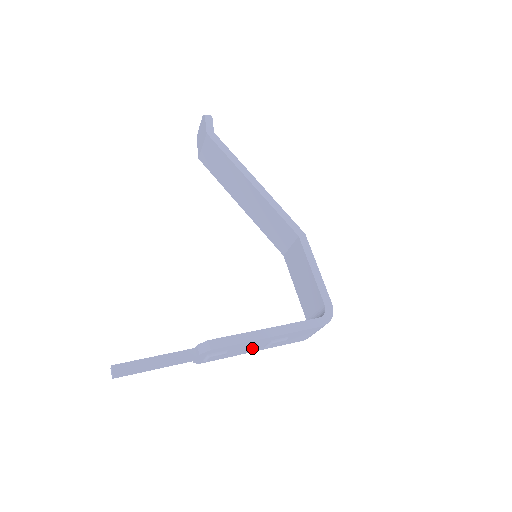
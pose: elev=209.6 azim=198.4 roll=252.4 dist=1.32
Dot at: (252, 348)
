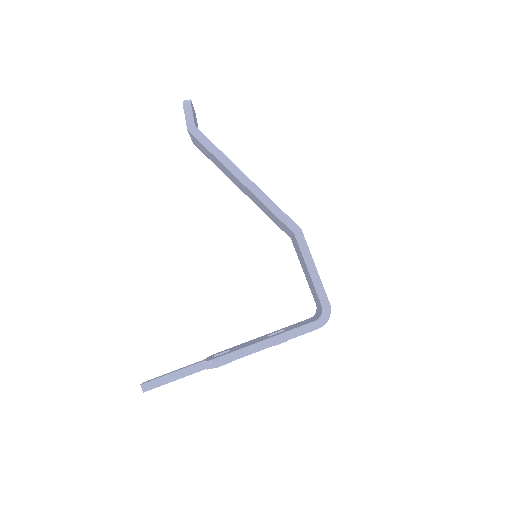
Dot at: occluded
